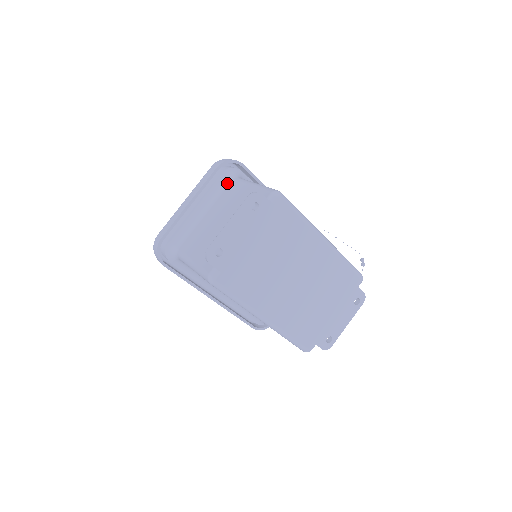
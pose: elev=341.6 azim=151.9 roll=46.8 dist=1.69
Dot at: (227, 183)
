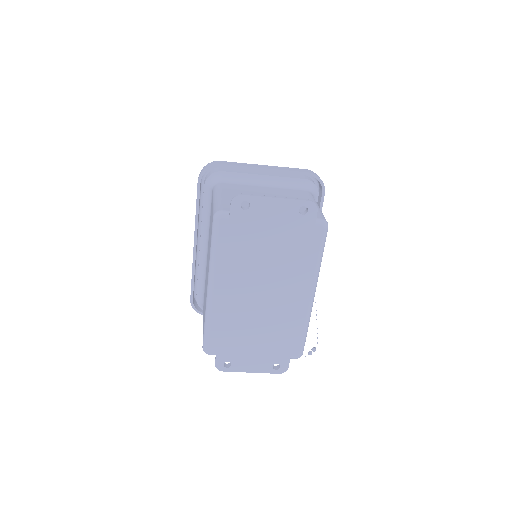
Dot at: (301, 188)
